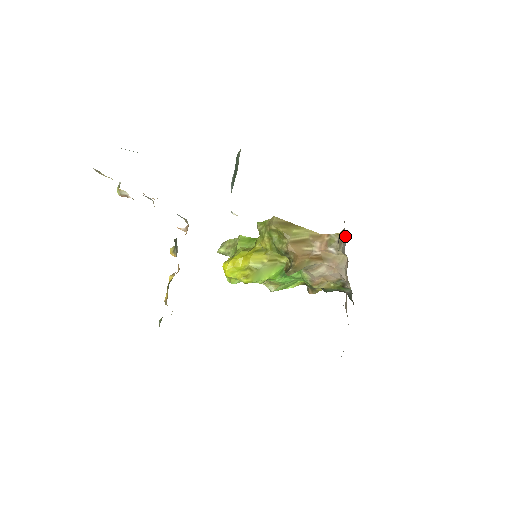
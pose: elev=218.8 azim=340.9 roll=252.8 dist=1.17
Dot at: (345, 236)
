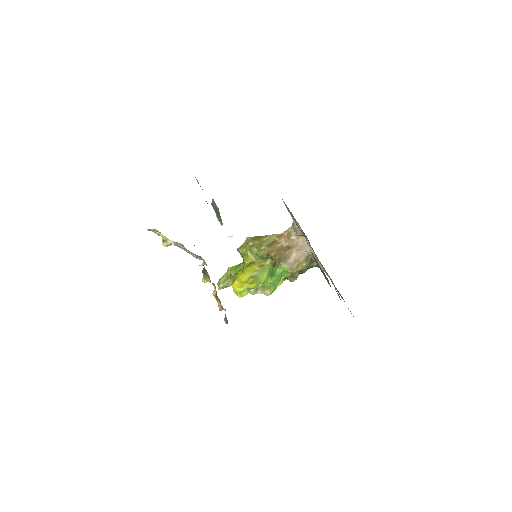
Dot at: (297, 223)
